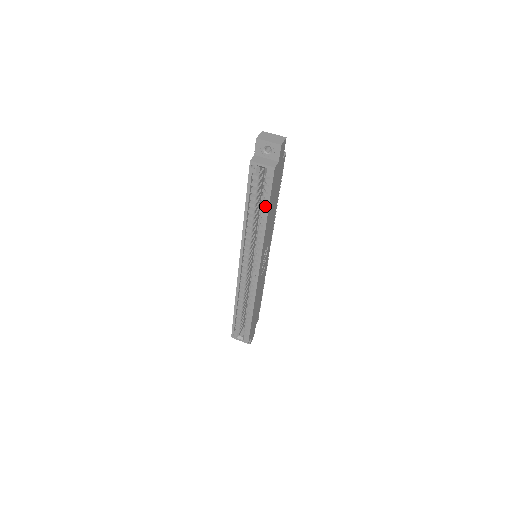
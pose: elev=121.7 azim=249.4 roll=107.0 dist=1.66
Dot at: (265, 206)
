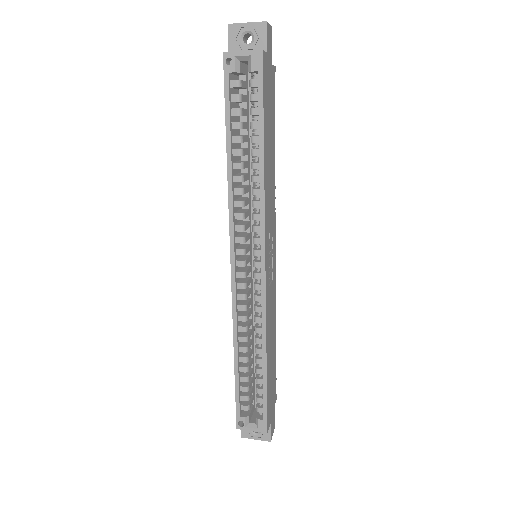
Dot at: (257, 135)
